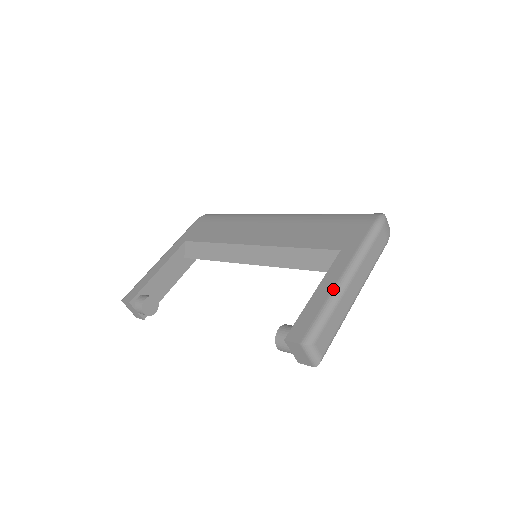
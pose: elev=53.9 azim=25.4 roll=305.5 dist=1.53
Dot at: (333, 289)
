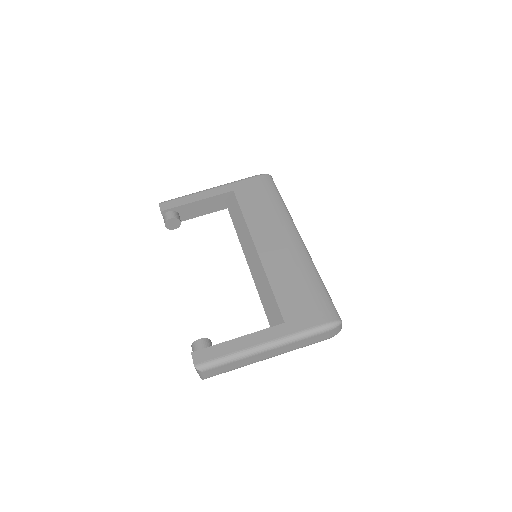
Dot at: (247, 348)
